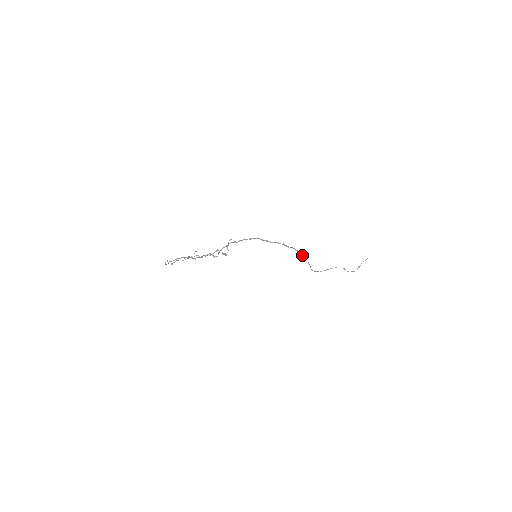
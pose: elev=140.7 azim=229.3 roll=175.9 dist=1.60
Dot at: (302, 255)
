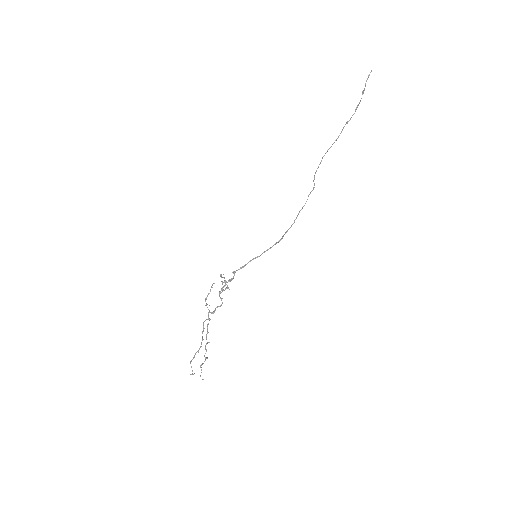
Dot at: occluded
